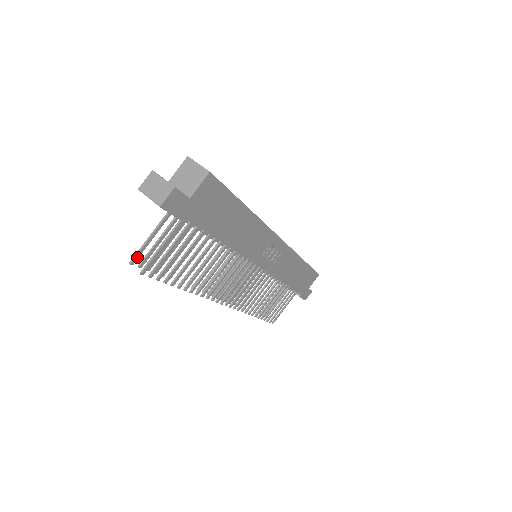
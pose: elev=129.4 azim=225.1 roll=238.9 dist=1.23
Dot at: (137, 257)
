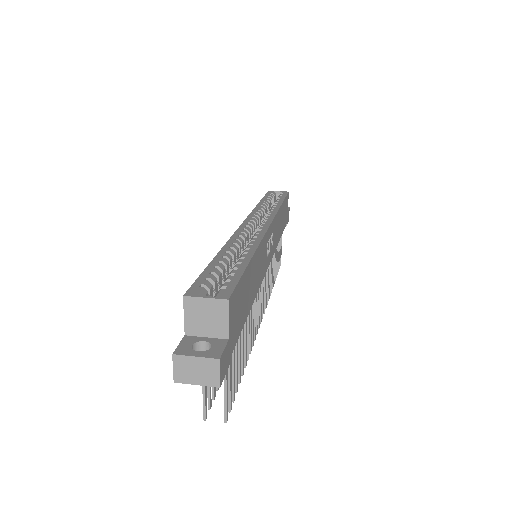
Dot at: (206, 409)
